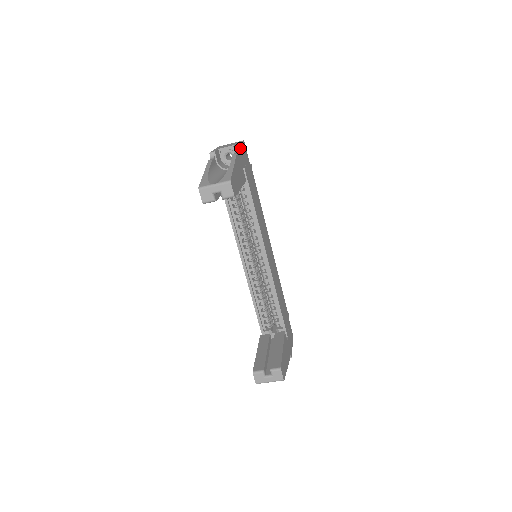
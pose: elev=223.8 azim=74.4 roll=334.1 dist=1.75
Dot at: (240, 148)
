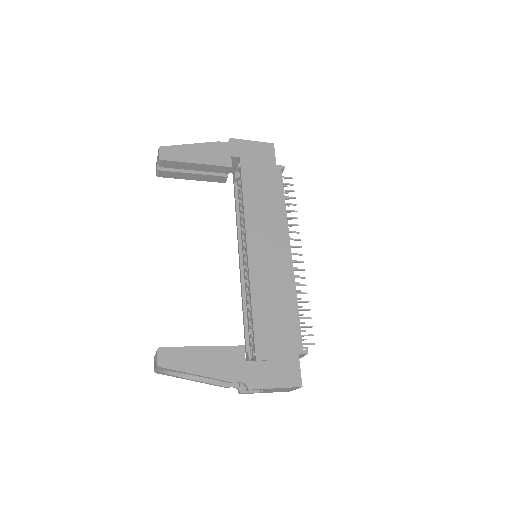
Dot at: (243, 143)
